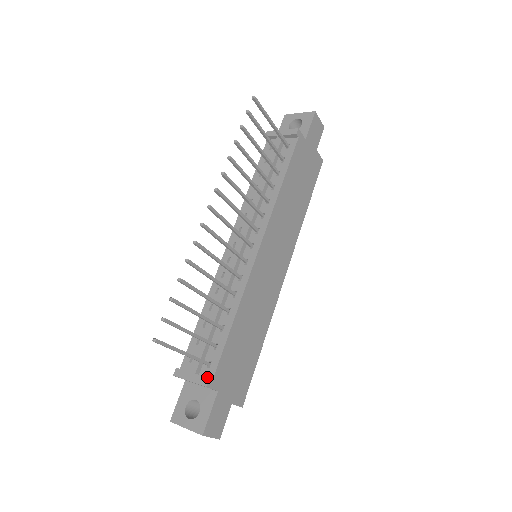
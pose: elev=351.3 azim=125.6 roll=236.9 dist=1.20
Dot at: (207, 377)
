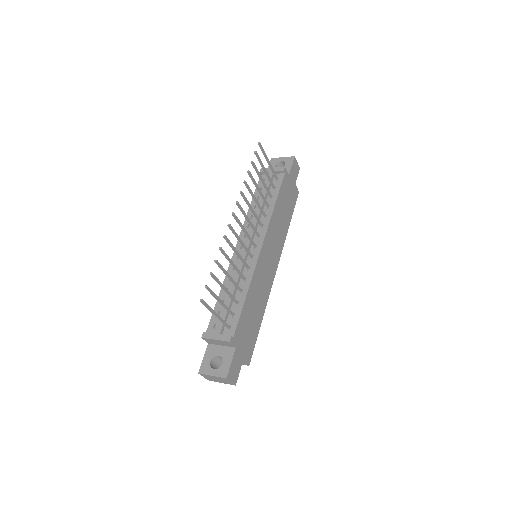
Dot at: (229, 336)
